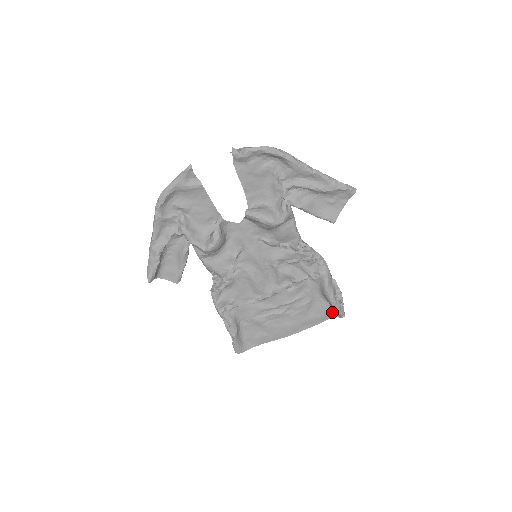
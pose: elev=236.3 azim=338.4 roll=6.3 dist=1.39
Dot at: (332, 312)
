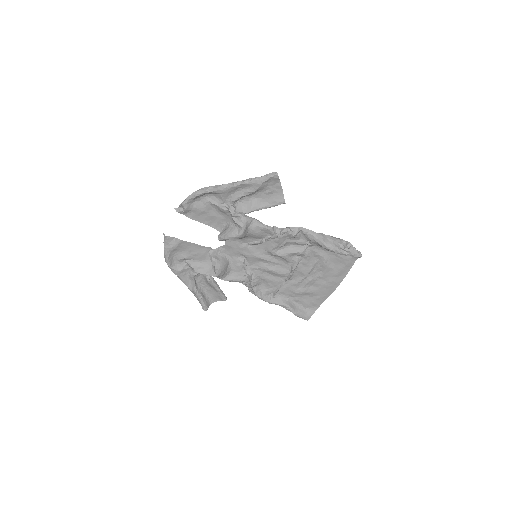
Dot at: occluded
